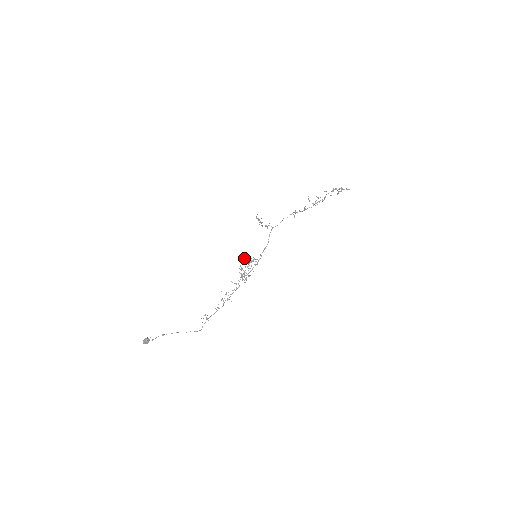
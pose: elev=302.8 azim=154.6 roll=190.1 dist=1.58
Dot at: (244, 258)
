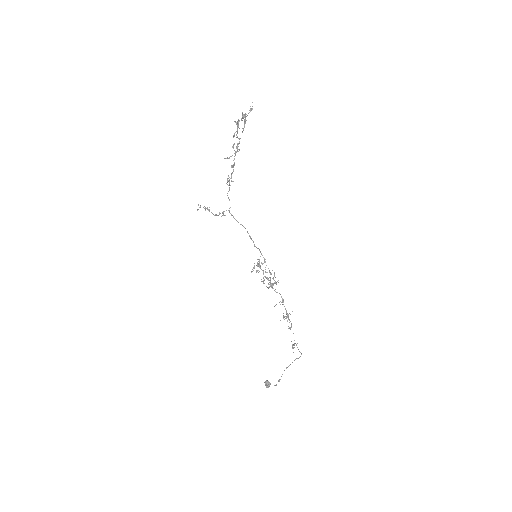
Dot at: (251, 271)
